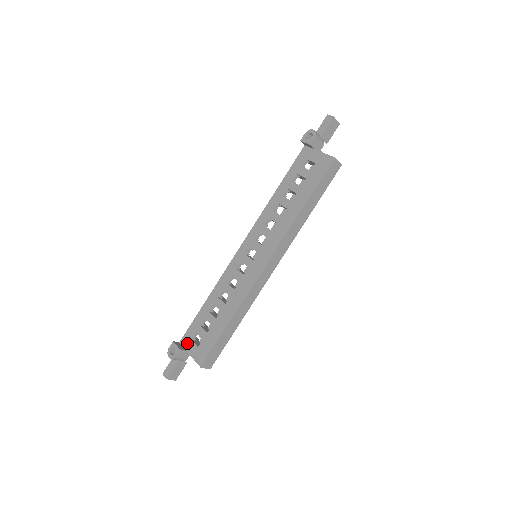
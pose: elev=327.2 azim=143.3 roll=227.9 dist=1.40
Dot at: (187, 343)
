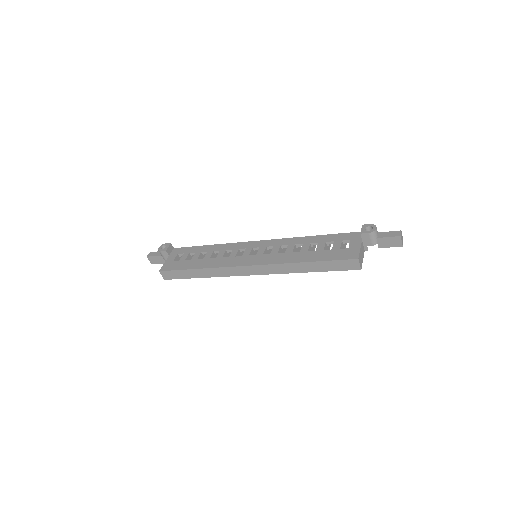
Dot at: (175, 253)
